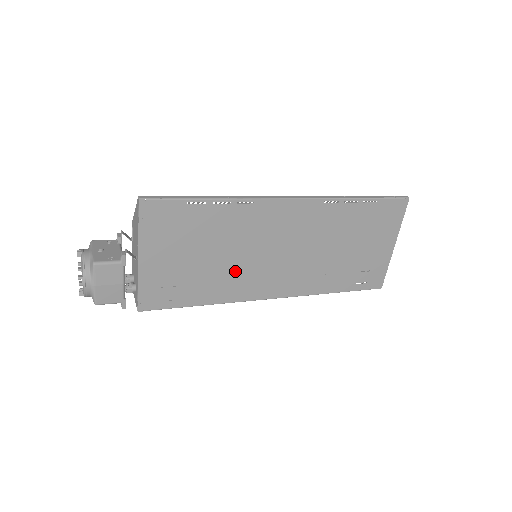
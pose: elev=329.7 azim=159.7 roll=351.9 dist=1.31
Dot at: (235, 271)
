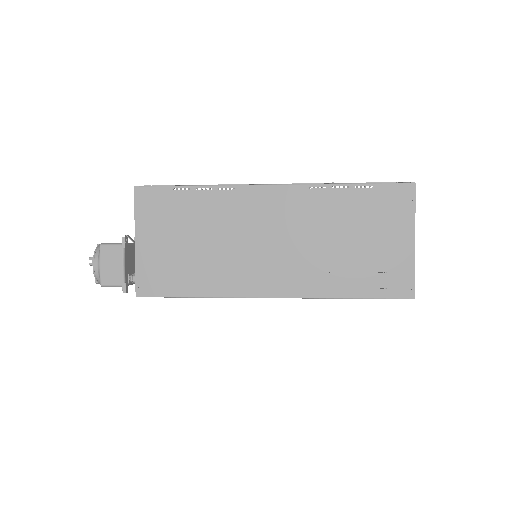
Dot at: (225, 261)
